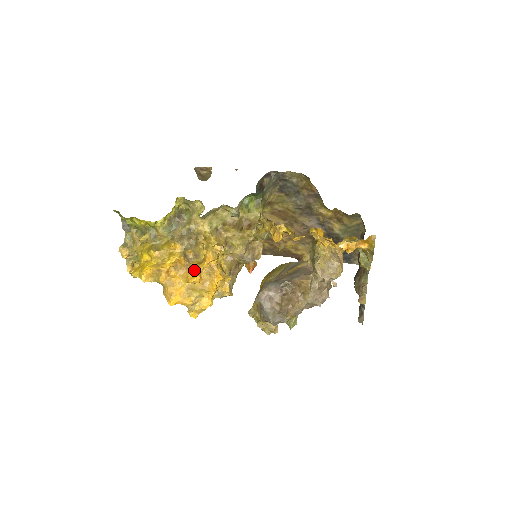
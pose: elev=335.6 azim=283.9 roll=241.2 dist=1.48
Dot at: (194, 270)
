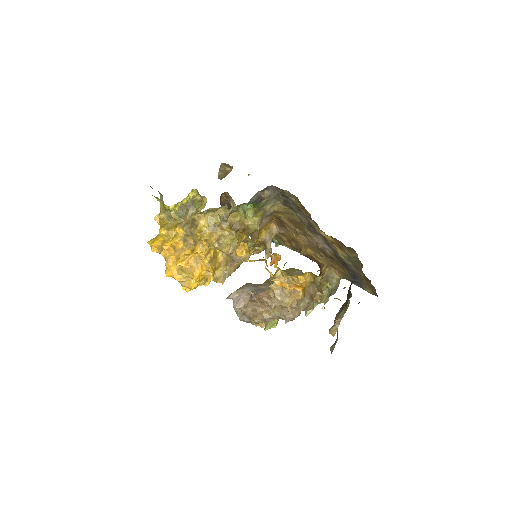
Dot at: (185, 255)
